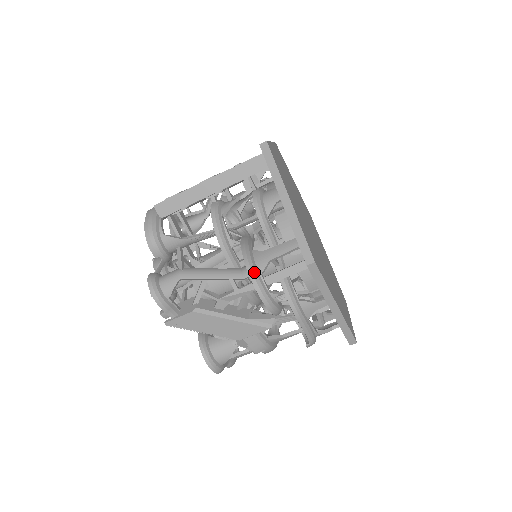
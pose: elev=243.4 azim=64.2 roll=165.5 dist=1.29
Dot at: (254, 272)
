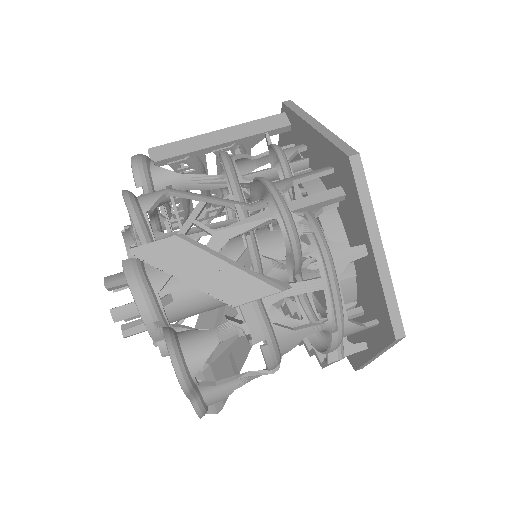
Dot at: (273, 184)
